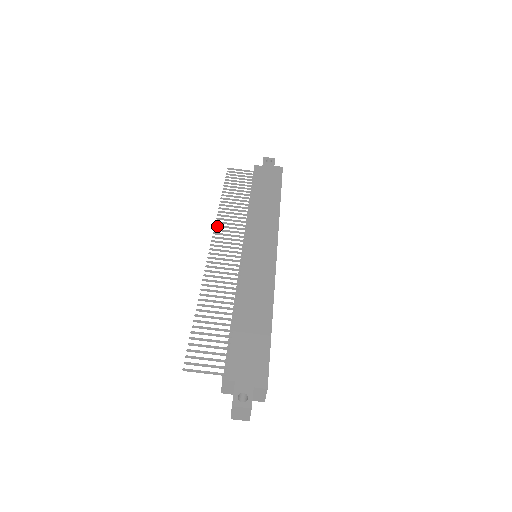
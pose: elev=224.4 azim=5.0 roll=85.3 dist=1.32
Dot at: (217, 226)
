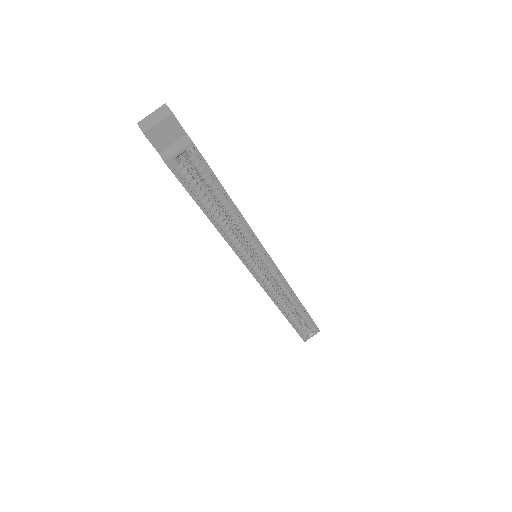
Dot at: occluded
